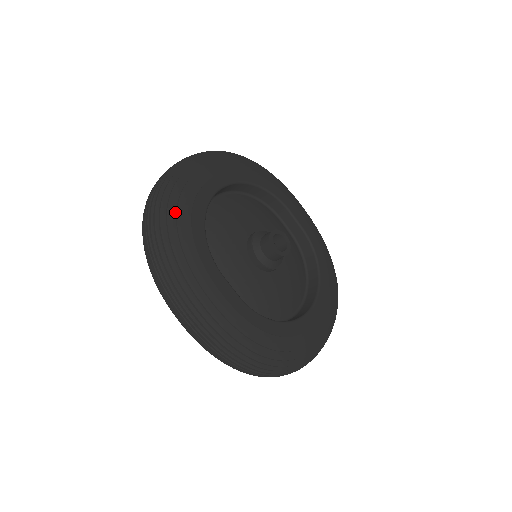
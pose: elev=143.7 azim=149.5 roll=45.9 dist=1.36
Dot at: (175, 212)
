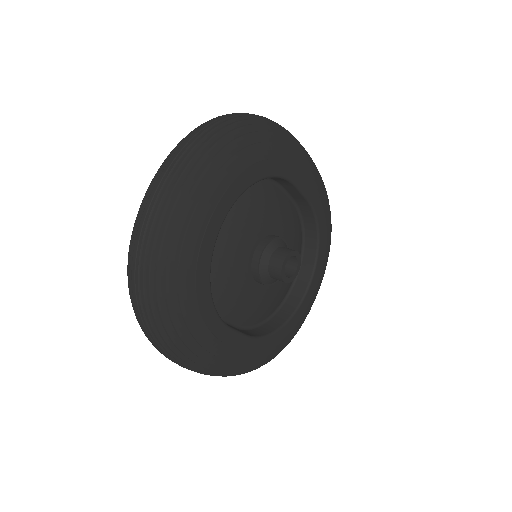
Dot at: (176, 294)
